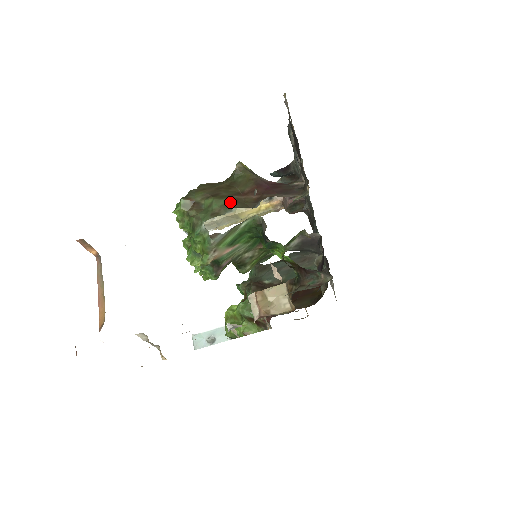
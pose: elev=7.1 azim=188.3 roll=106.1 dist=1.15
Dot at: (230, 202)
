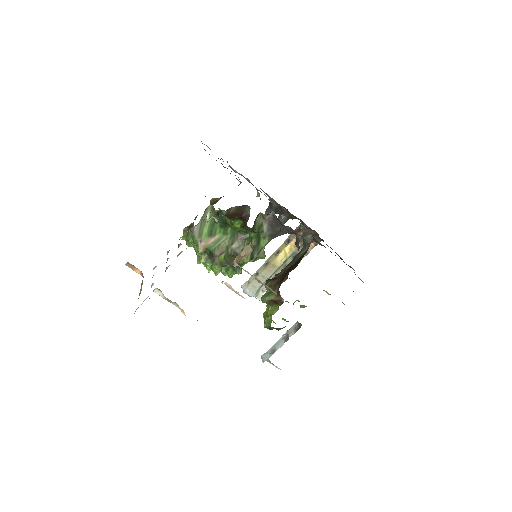
Dot at: occluded
